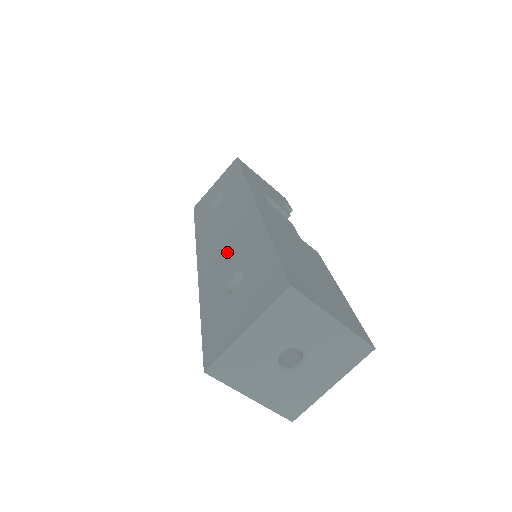
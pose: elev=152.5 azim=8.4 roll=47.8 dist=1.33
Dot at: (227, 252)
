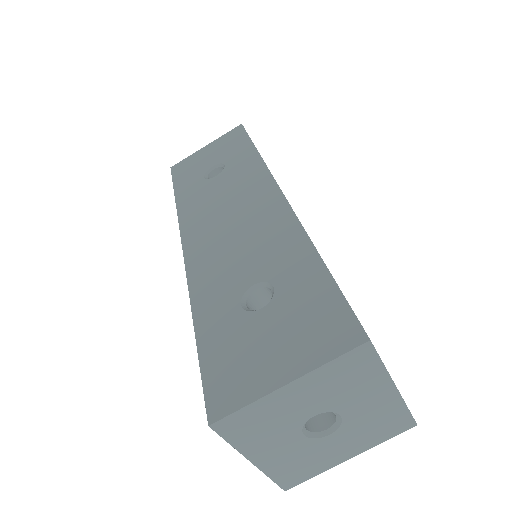
Dot at: (237, 248)
